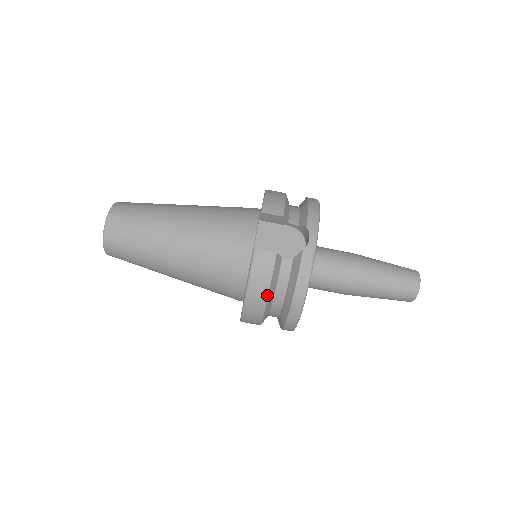
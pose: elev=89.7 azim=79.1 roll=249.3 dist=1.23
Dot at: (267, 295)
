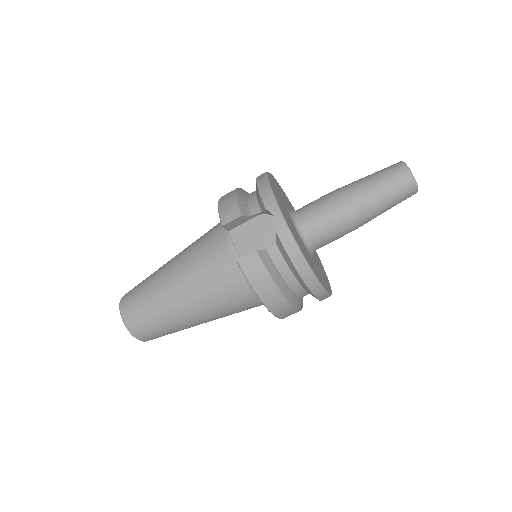
Dot at: (278, 289)
